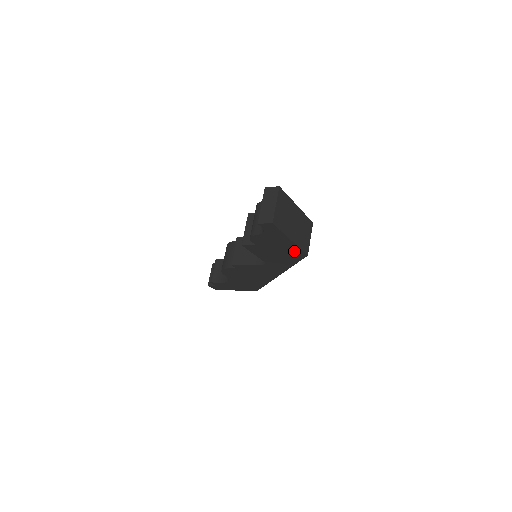
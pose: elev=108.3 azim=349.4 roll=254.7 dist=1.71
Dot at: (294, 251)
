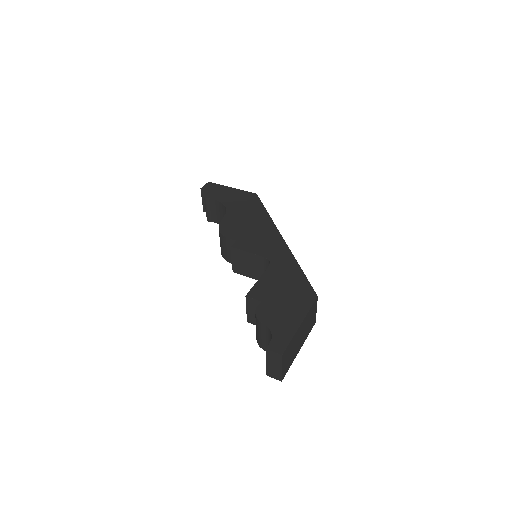
Dot at: occluded
